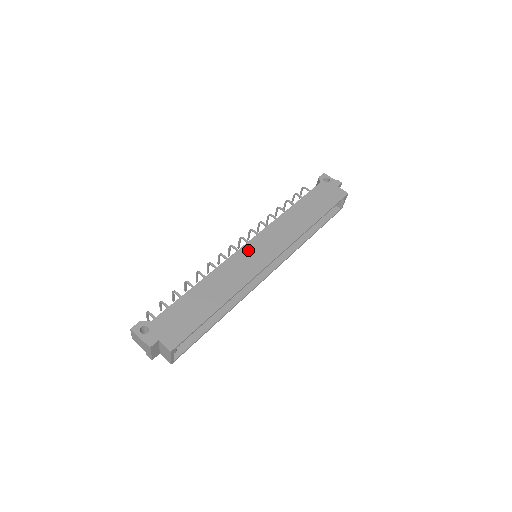
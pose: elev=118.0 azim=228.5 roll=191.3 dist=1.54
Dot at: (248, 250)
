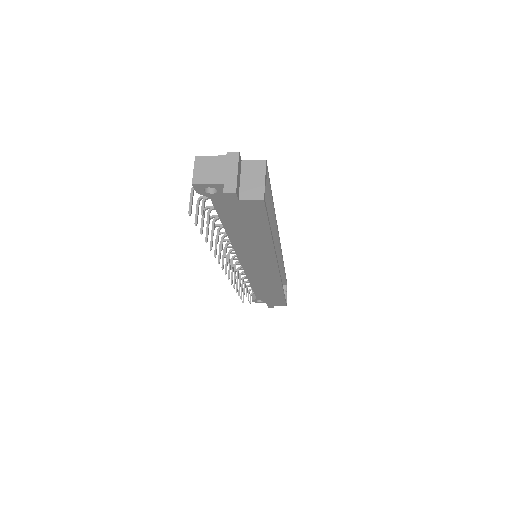
Dot at: occluded
